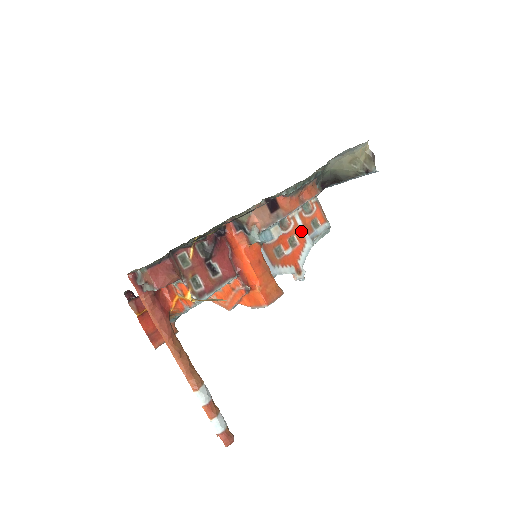
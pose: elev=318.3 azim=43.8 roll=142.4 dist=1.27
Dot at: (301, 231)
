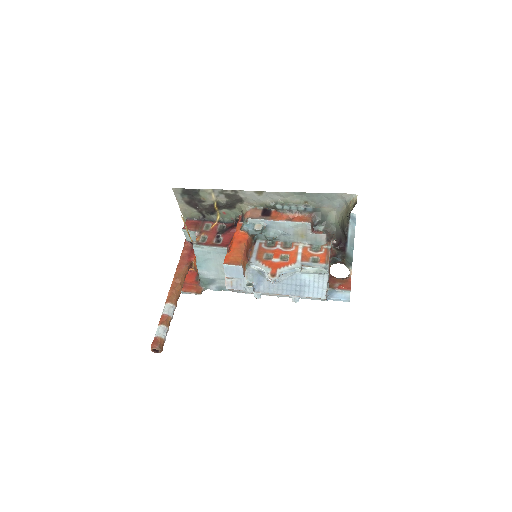
Dot at: (297, 256)
